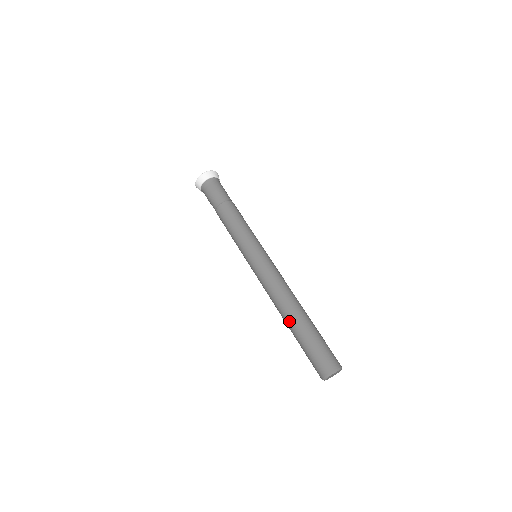
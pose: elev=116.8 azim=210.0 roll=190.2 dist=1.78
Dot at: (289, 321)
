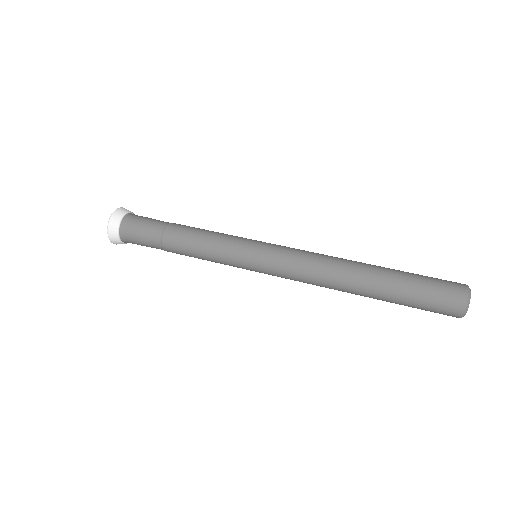
Dot at: (370, 269)
